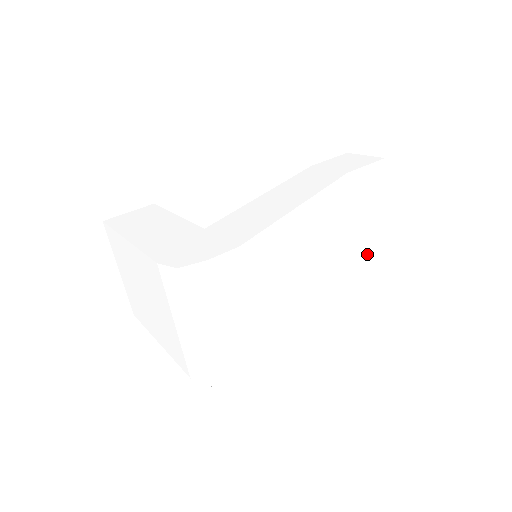
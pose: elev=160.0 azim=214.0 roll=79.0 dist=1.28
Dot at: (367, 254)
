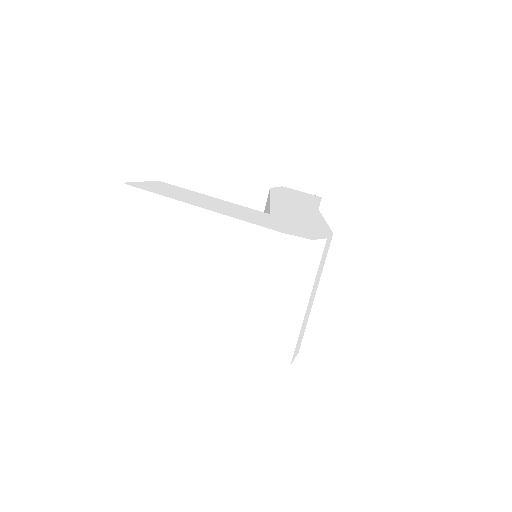
Dot at: occluded
